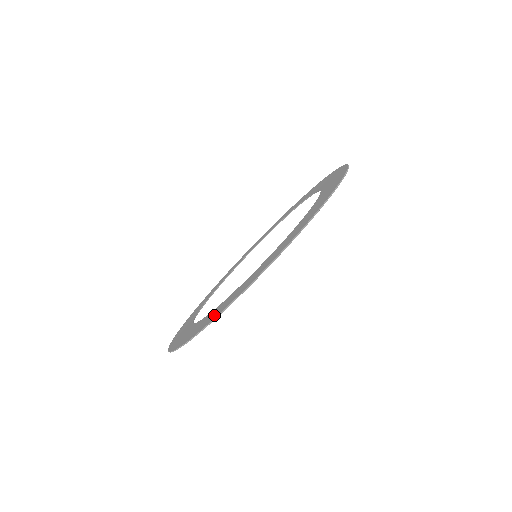
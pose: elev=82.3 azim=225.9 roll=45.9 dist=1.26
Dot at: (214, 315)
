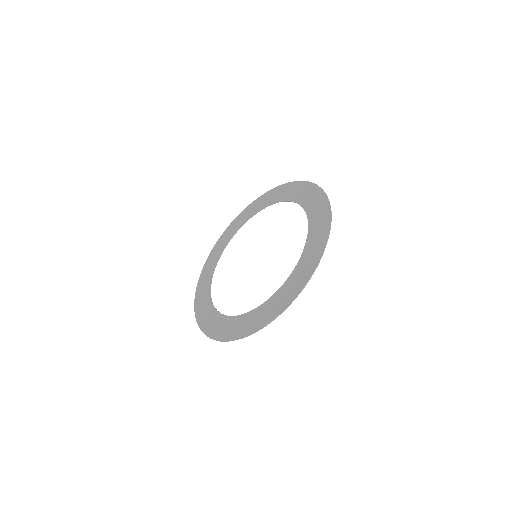
Dot at: (199, 306)
